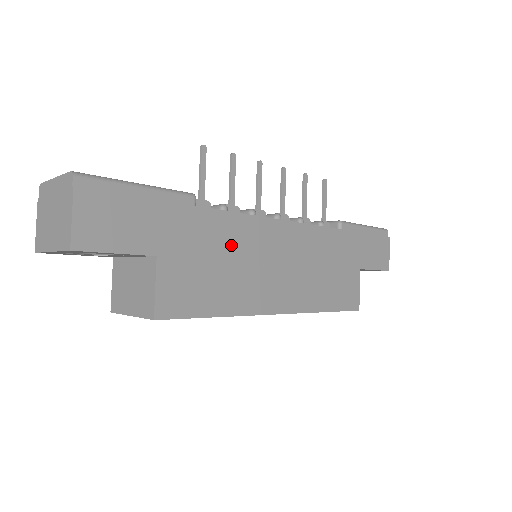
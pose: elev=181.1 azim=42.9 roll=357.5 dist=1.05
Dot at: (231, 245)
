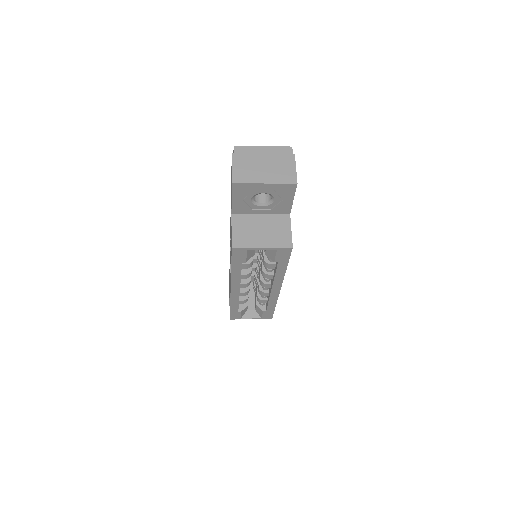
Dot at: occluded
